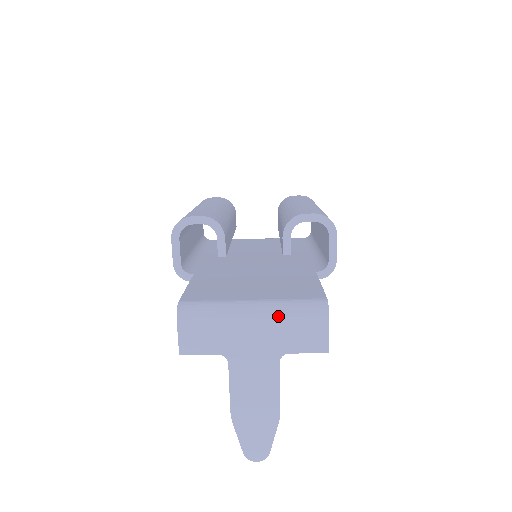
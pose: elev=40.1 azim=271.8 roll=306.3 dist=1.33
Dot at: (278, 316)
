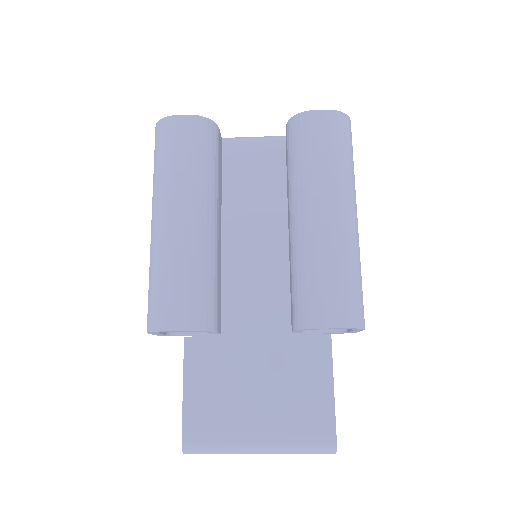
Dot at: occluded
